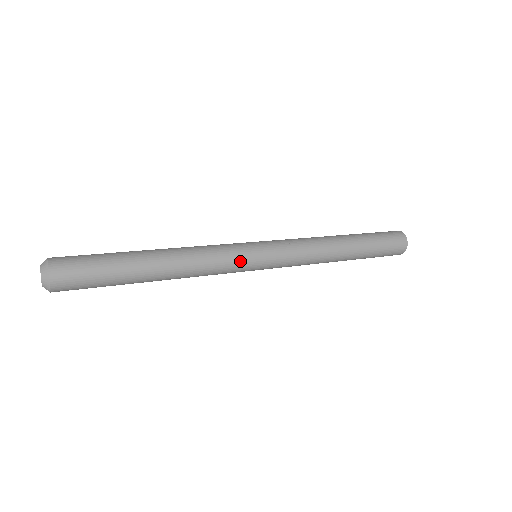
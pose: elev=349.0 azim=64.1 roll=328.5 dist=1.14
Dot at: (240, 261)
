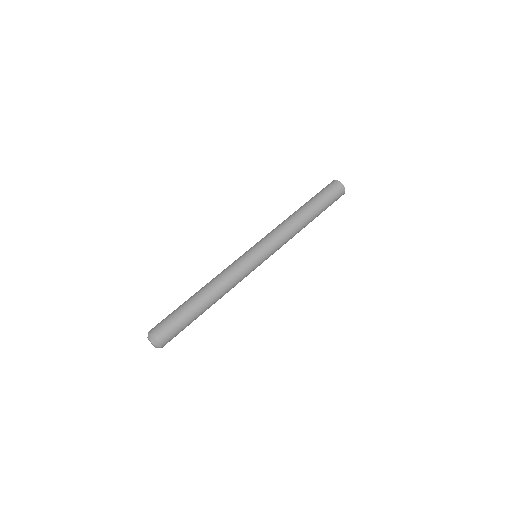
Dot at: (249, 267)
